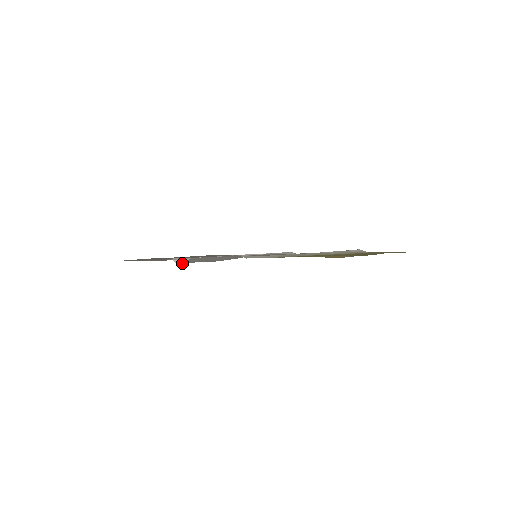
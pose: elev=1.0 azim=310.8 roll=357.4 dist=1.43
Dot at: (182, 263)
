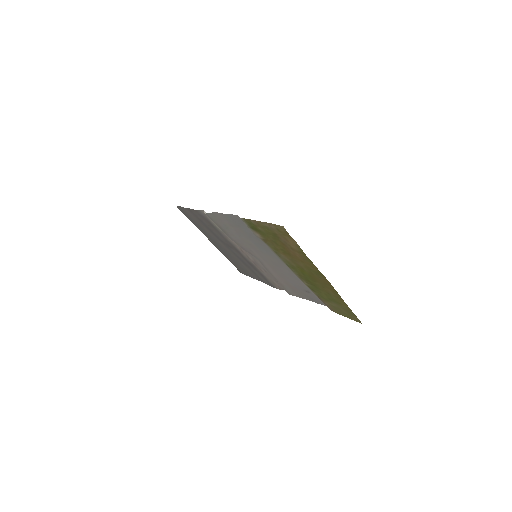
Dot at: (207, 215)
